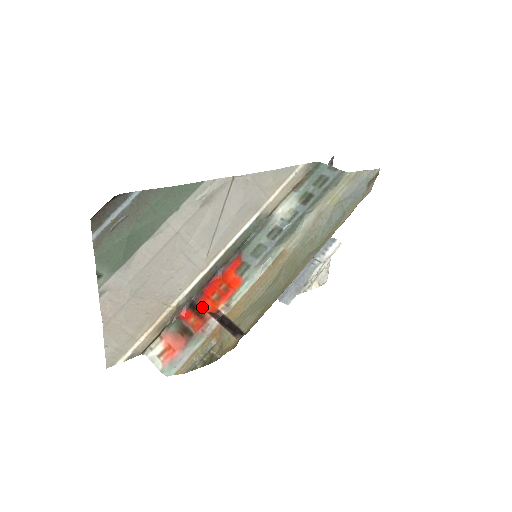
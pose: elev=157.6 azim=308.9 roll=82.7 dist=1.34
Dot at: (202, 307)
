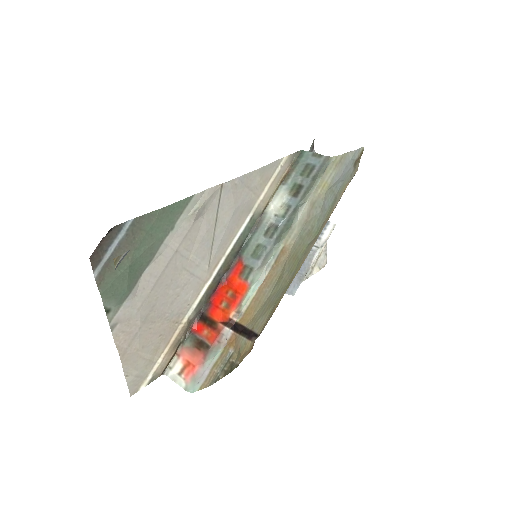
Dot at: (213, 318)
